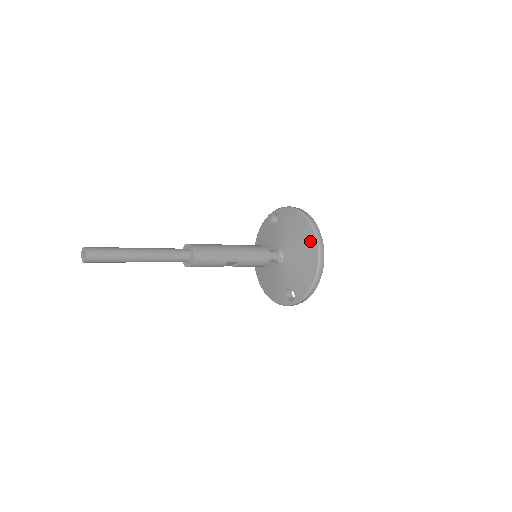
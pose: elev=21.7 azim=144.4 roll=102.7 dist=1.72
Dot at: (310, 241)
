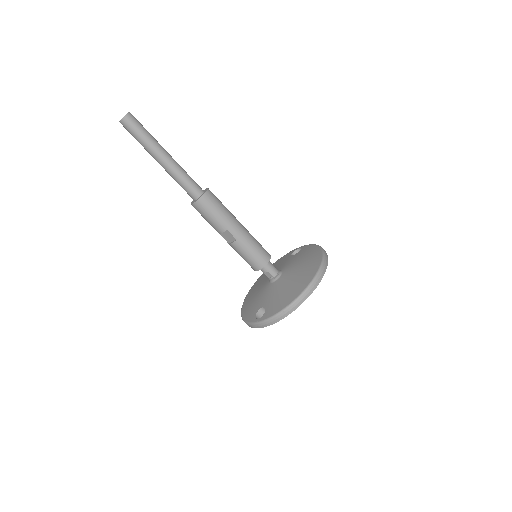
Dot at: (312, 270)
